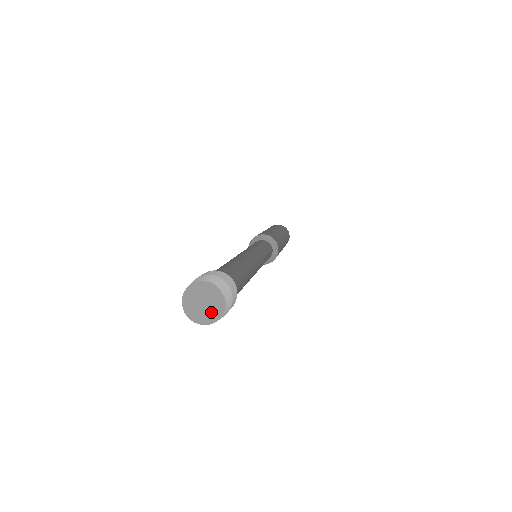
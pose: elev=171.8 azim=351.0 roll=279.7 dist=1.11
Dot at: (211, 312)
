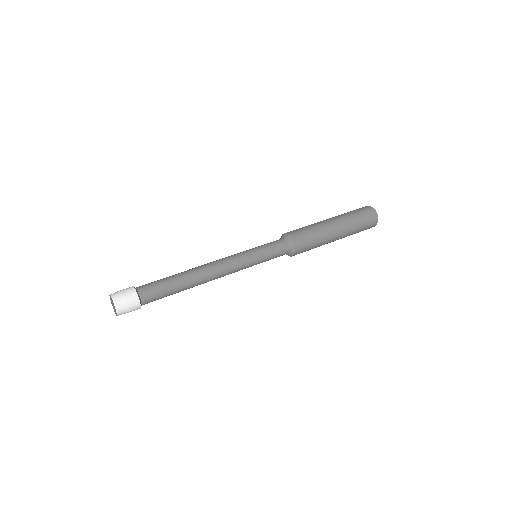
Dot at: (114, 308)
